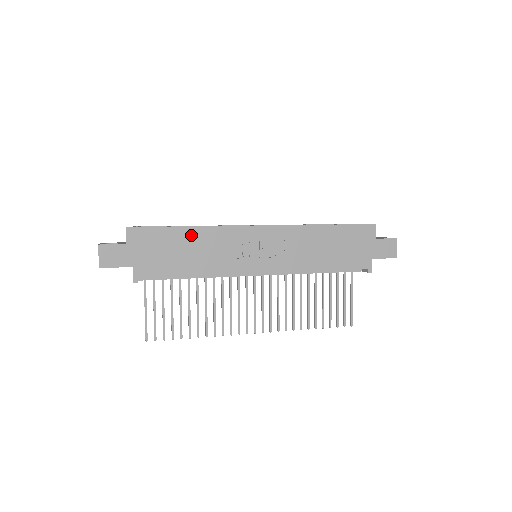
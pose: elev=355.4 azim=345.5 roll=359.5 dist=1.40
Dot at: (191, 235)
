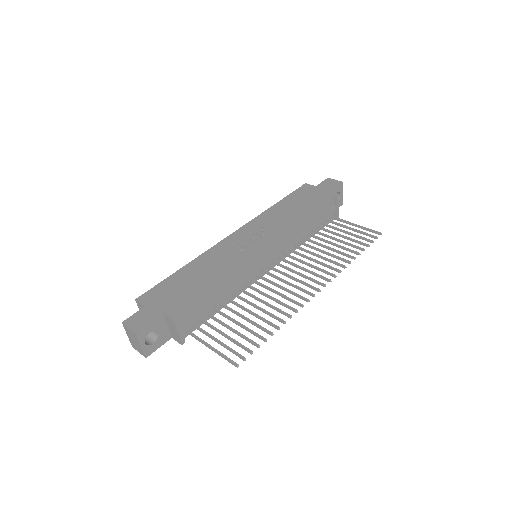
Dot at: (189, 269)
